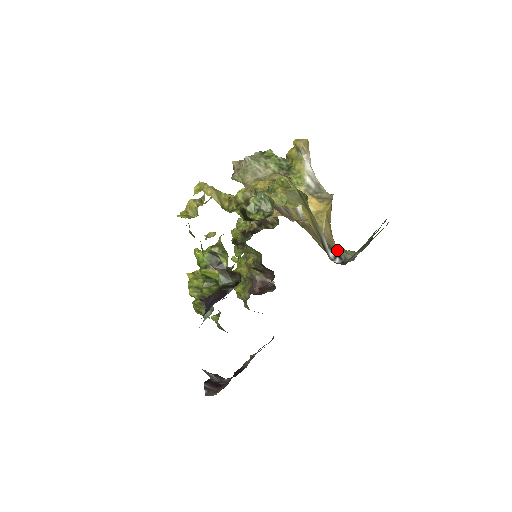
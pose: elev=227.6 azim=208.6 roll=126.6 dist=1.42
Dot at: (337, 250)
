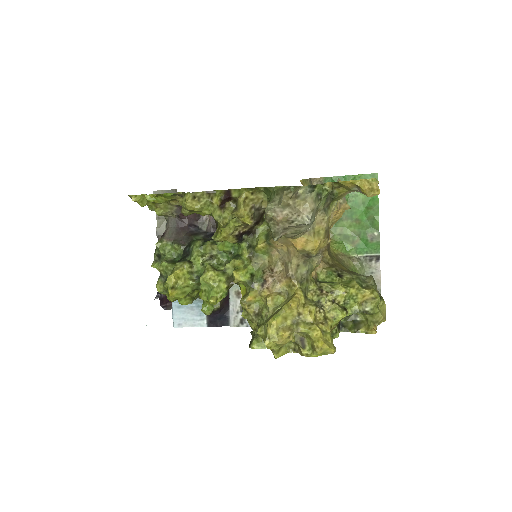
Dot at: (355, 271)
